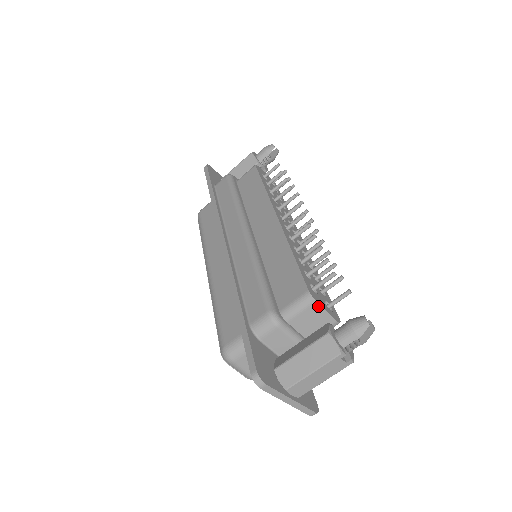
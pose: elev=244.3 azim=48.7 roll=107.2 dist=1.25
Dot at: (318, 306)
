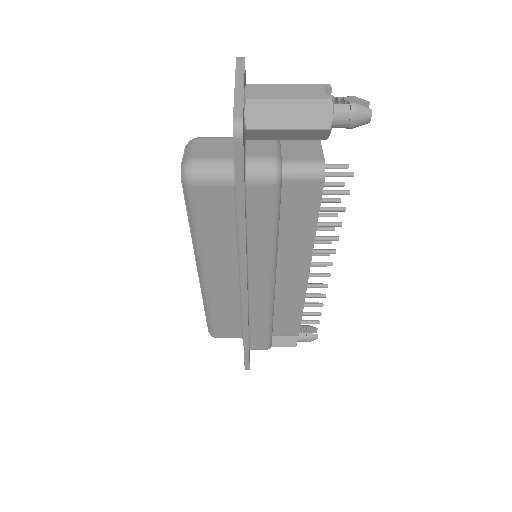
Dot at: (318, 144)
